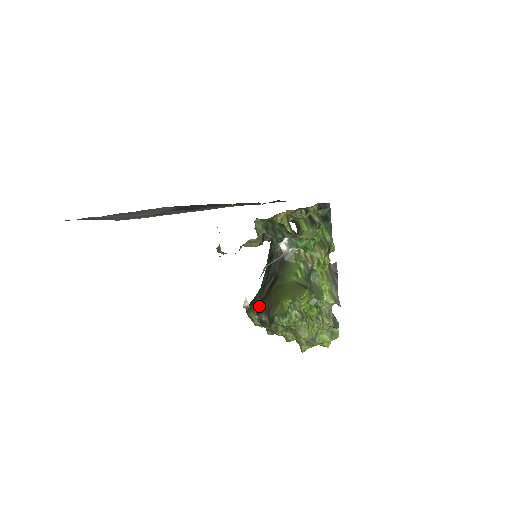
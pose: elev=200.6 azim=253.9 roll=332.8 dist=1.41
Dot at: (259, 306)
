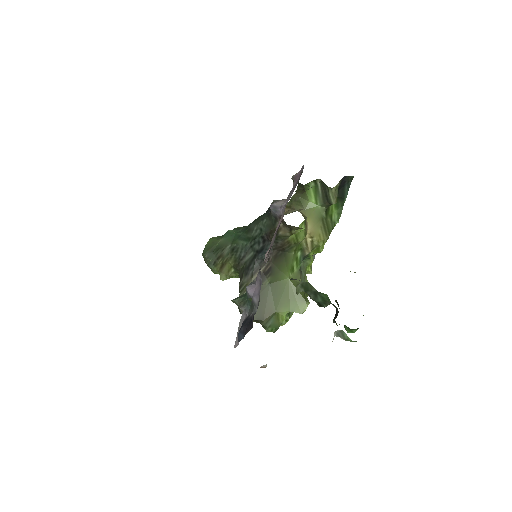
Dot at: occluded
